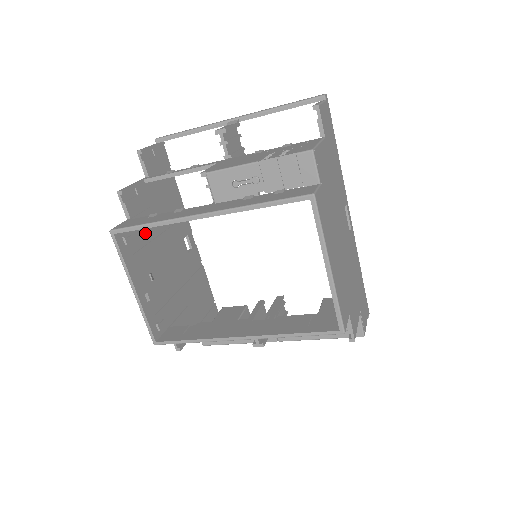
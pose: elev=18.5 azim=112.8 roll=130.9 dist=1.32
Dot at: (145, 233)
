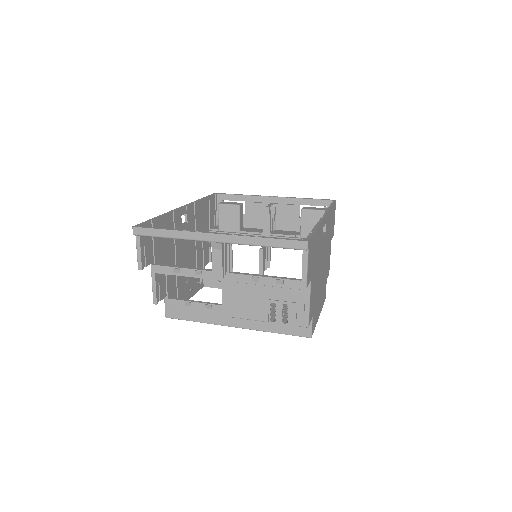
Dot at: (173, 280)
